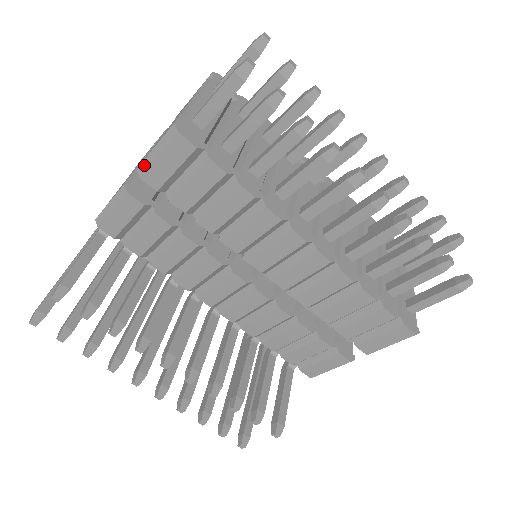
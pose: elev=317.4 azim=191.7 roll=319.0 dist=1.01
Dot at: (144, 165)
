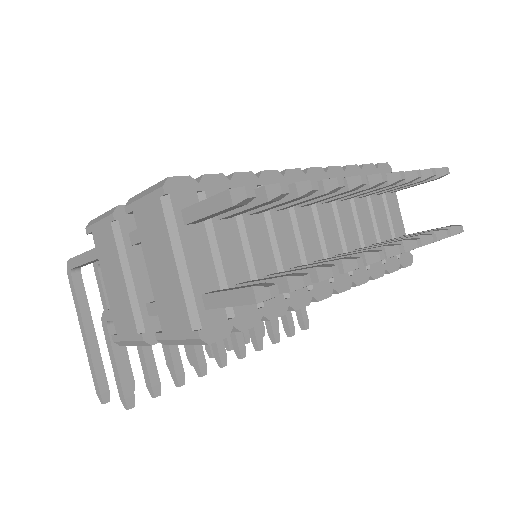
Dot at: (168, 343)
